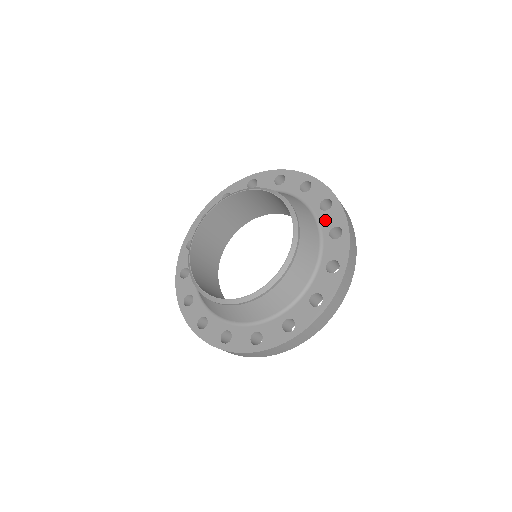
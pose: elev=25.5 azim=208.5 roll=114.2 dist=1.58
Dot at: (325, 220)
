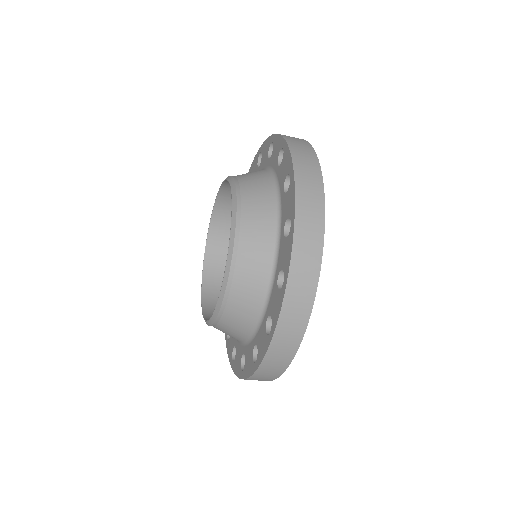
Dot at: (284, 208)
